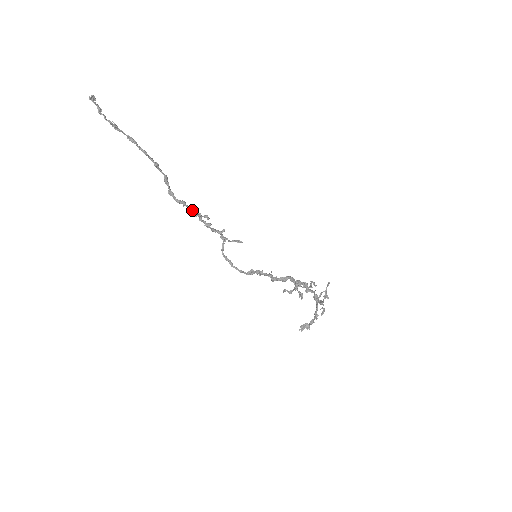
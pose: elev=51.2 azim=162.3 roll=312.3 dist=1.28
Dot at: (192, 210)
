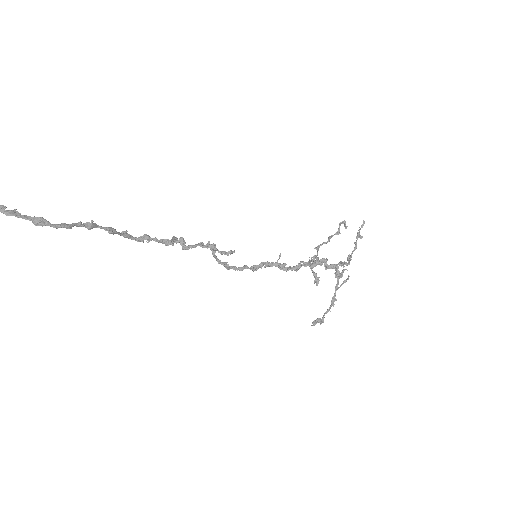
Dot at: (160, 241)
